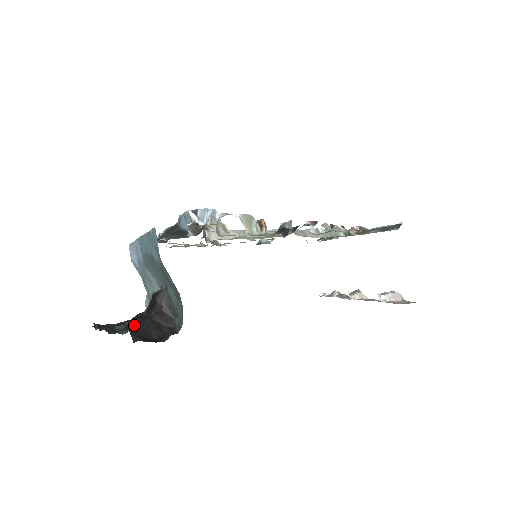
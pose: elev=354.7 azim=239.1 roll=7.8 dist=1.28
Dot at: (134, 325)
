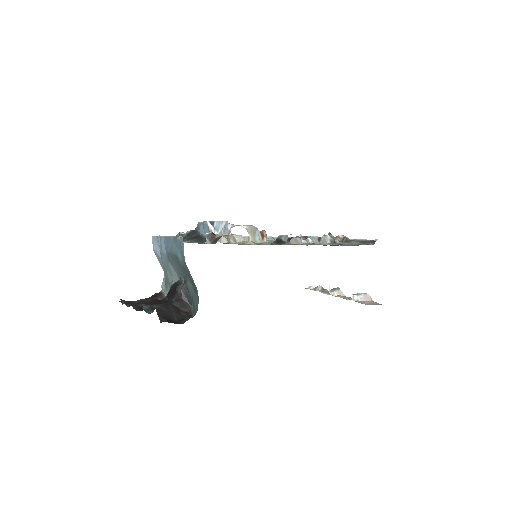
Dot at: (160, 308)
